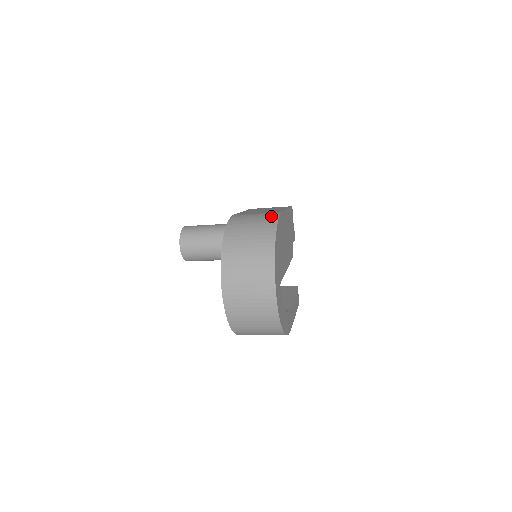
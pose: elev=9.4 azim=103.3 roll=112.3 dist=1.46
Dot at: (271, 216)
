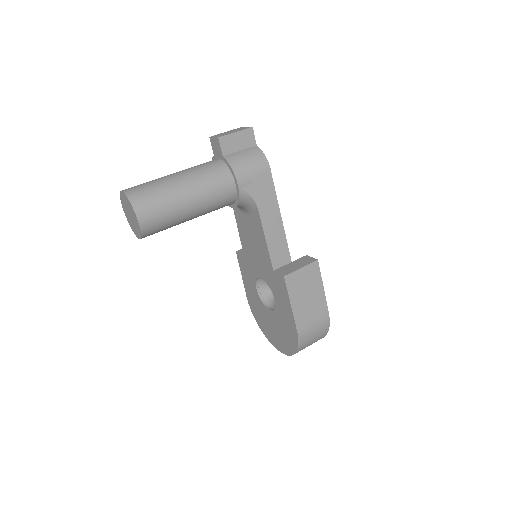
Dot at: (325, 326)
